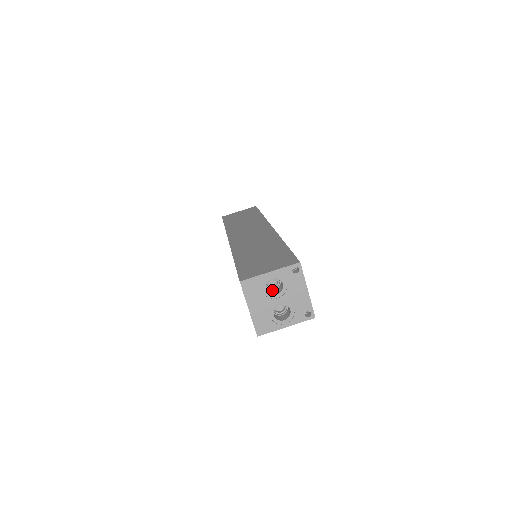
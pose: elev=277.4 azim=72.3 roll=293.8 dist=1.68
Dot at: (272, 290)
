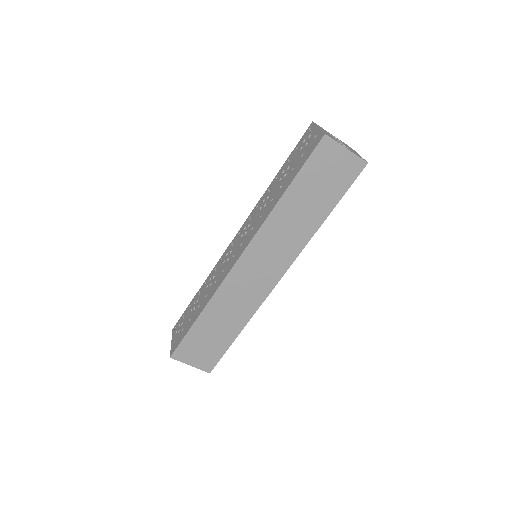
Dot at: occluded
